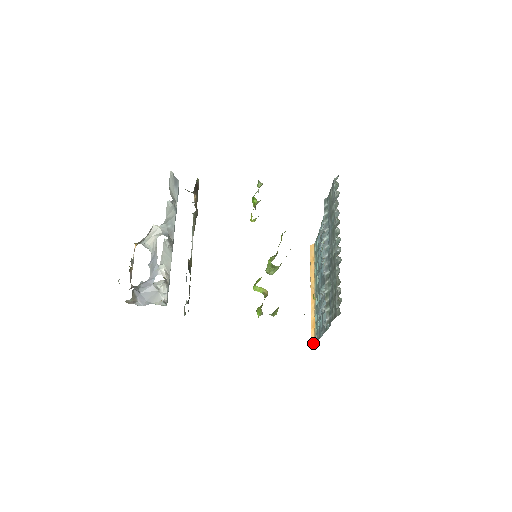
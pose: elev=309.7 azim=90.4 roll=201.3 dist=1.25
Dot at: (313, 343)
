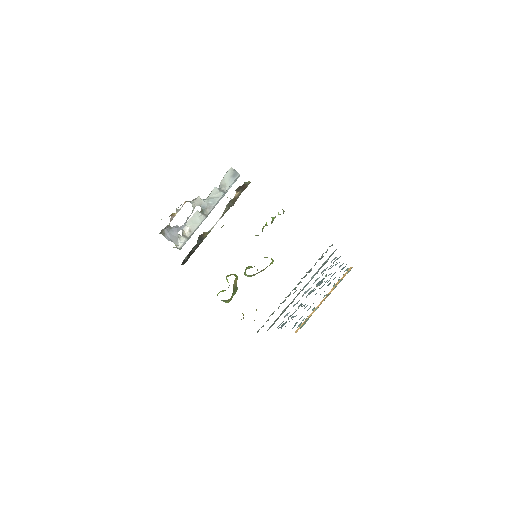
Dot at: occluded
